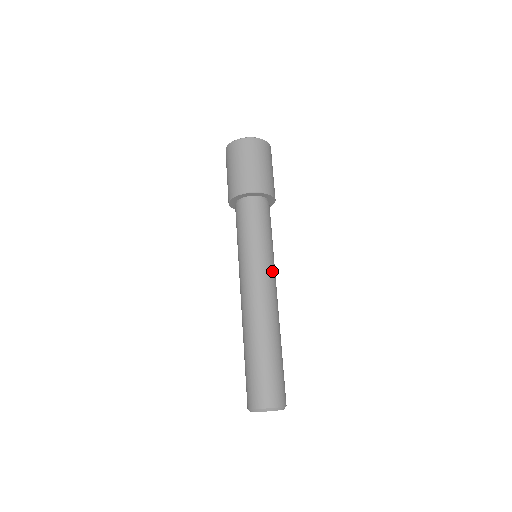
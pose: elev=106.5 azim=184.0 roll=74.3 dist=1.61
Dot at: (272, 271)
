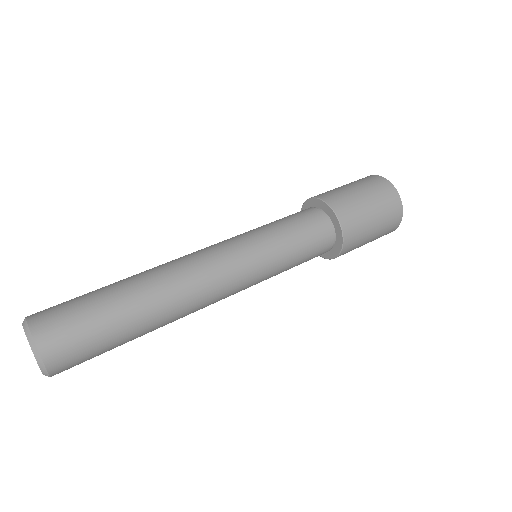
Dot at: (243, 264)
